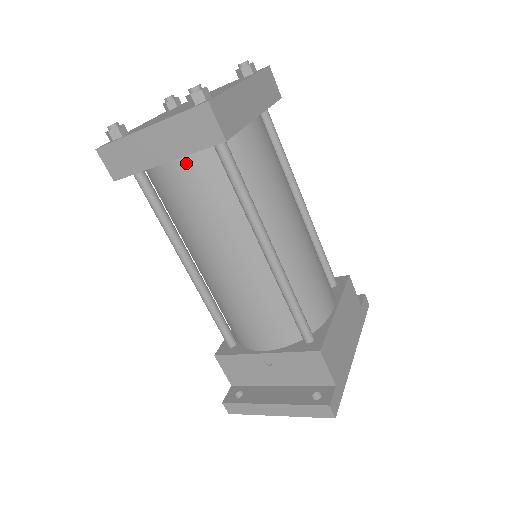
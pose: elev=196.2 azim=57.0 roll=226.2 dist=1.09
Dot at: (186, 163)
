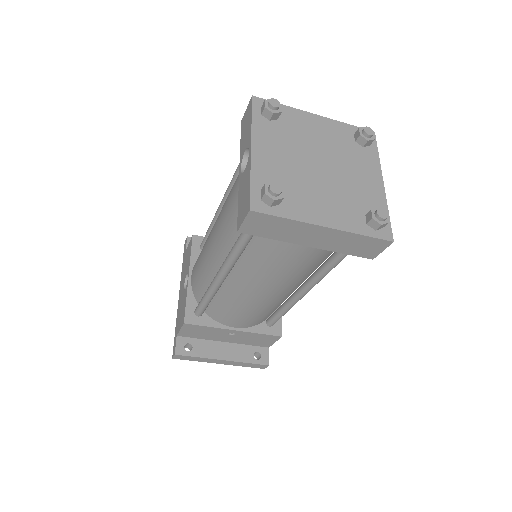
Dot at: occluded
